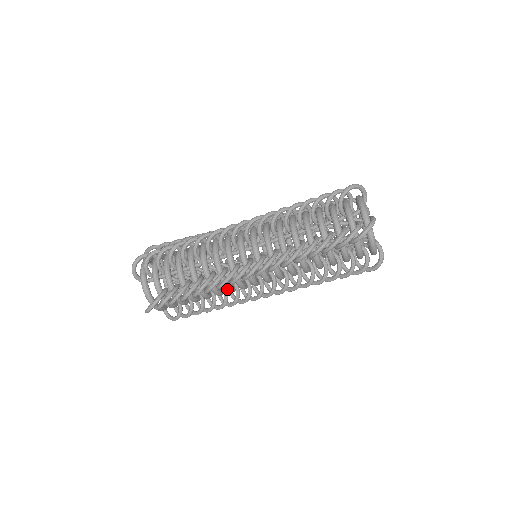
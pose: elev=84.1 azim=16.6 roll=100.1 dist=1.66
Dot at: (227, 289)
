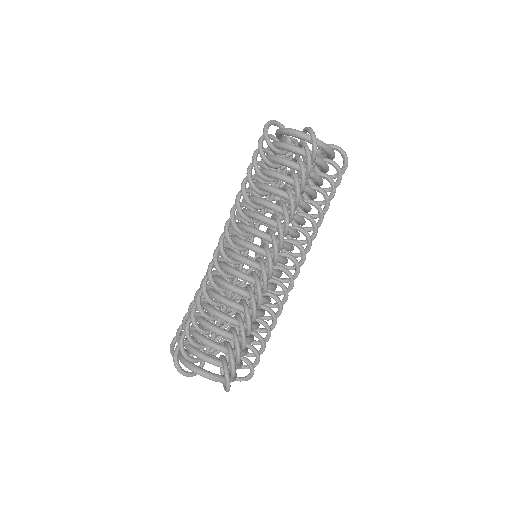
Dot at: (265, 302)
